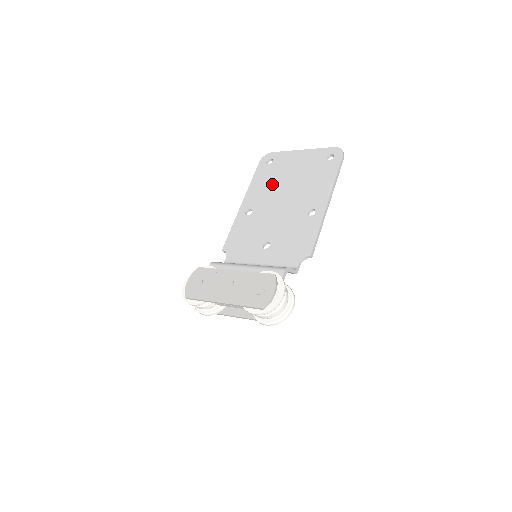
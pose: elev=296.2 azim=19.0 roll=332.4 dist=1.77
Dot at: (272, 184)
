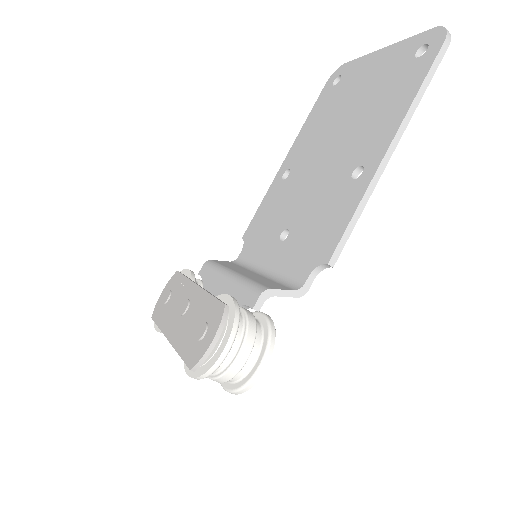
Dot at: (326, 121)
